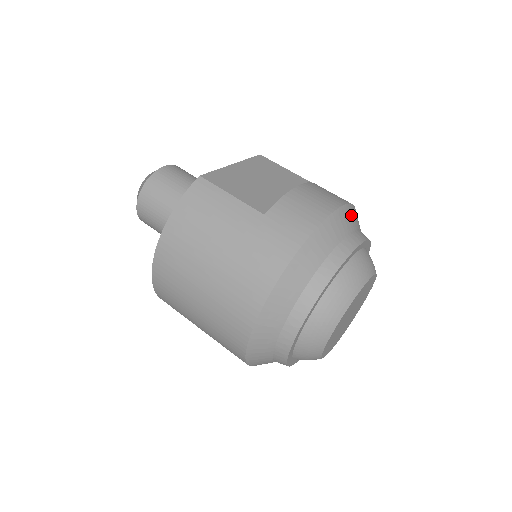
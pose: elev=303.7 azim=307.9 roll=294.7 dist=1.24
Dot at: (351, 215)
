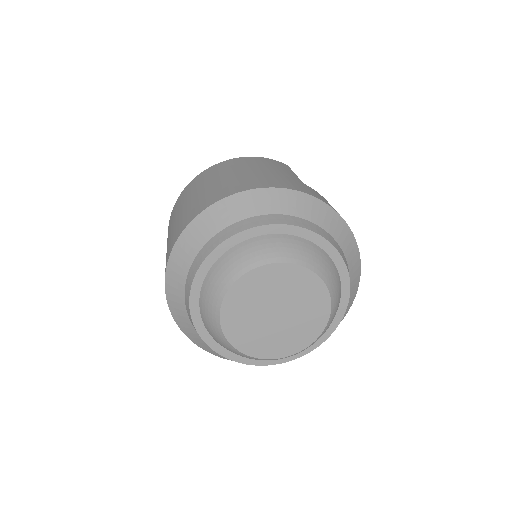
Dot at: (355, 259)
